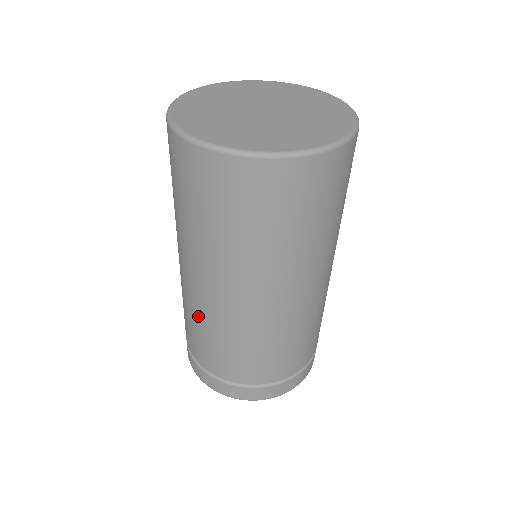
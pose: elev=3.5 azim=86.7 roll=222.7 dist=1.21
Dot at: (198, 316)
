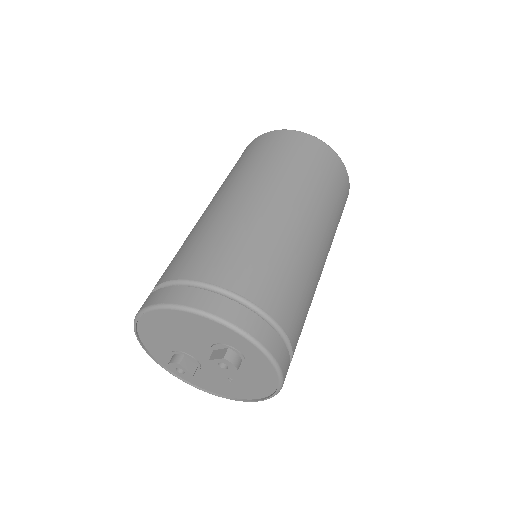
Dot at: (247, 227)
